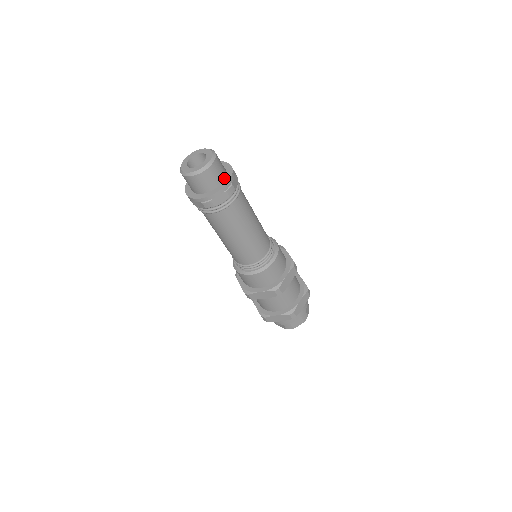
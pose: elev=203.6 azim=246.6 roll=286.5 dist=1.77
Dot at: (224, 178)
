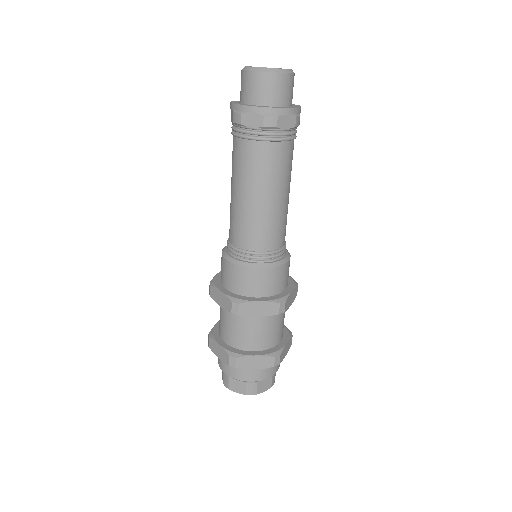
Dot at: (291, 105)
